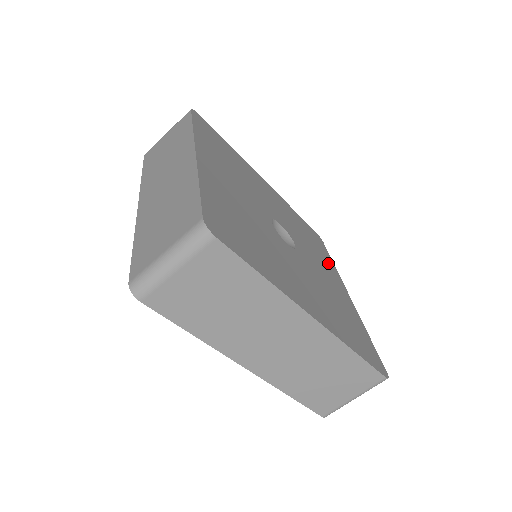
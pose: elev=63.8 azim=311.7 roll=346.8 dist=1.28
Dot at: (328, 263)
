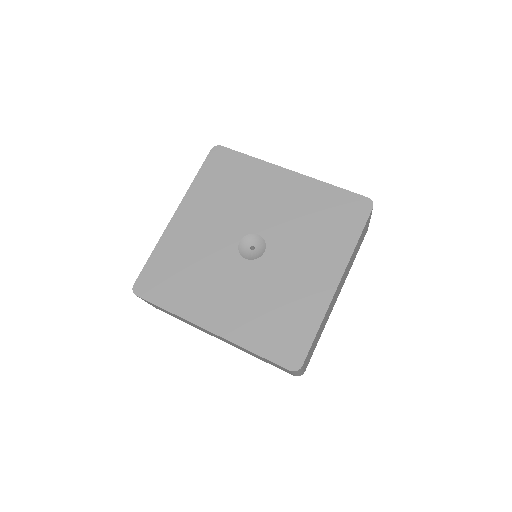
Dot at: (336, 247)
